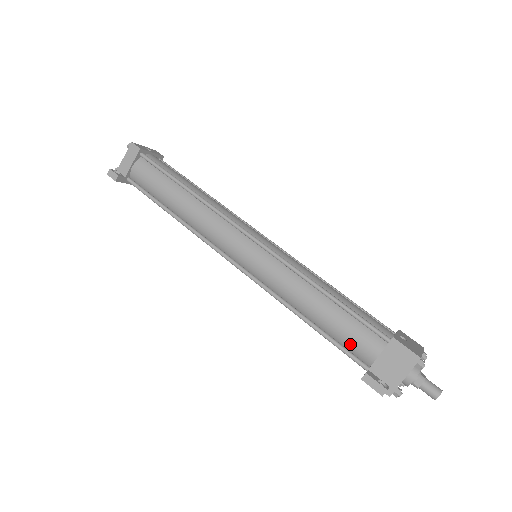
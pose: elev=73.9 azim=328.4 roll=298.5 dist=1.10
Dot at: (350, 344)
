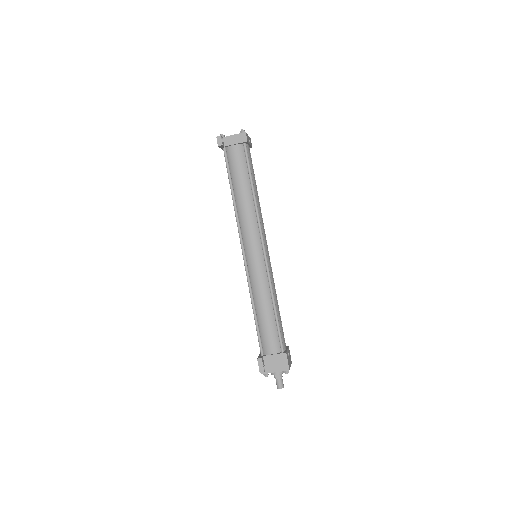
Dot at: (265, 339)
